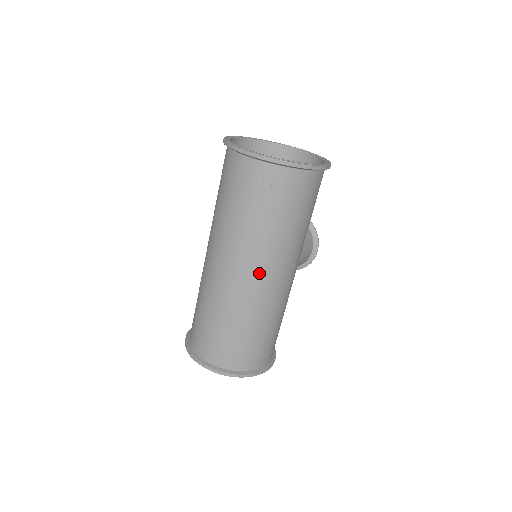
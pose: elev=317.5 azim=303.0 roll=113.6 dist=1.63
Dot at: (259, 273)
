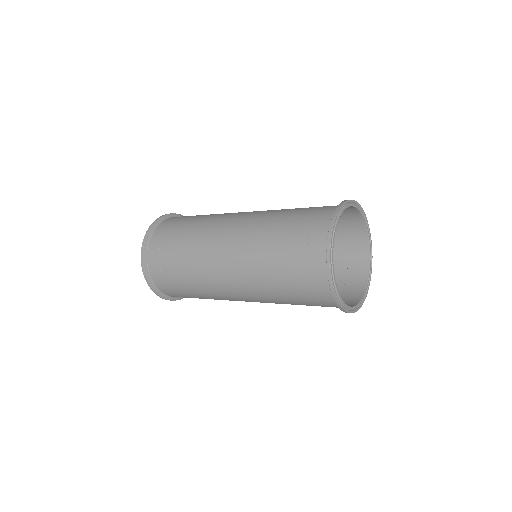
Dot at: (237, 290)
